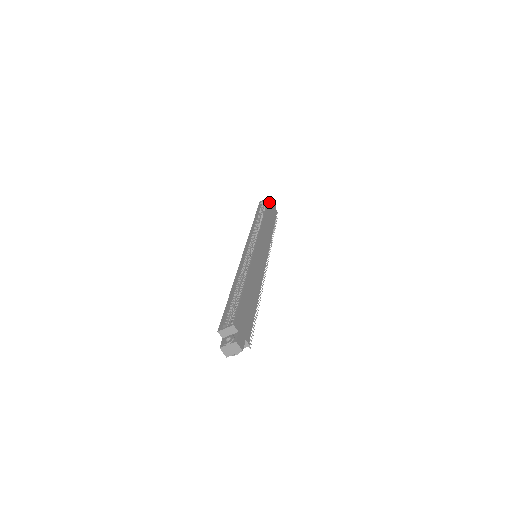
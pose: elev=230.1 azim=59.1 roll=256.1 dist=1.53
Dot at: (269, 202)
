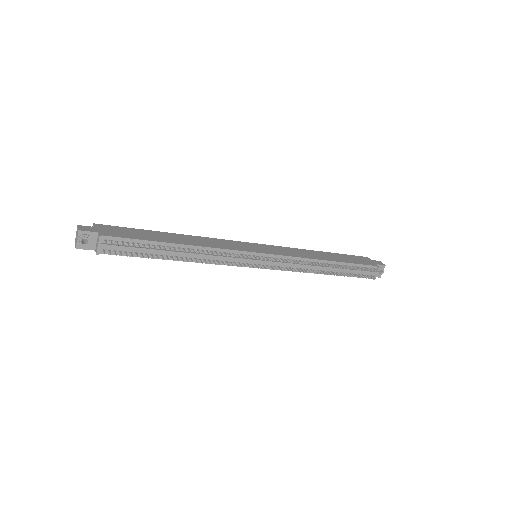
Dot at: (359, 257)
